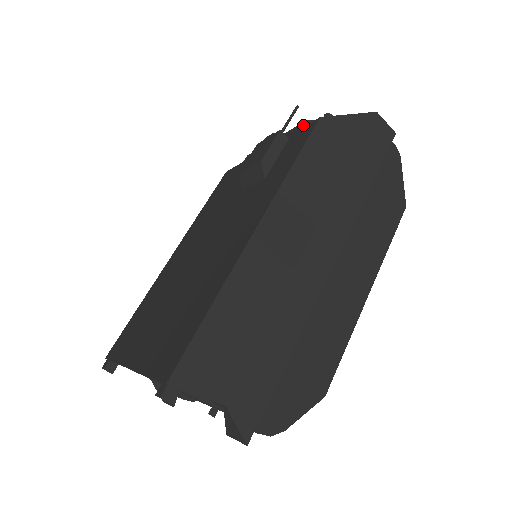
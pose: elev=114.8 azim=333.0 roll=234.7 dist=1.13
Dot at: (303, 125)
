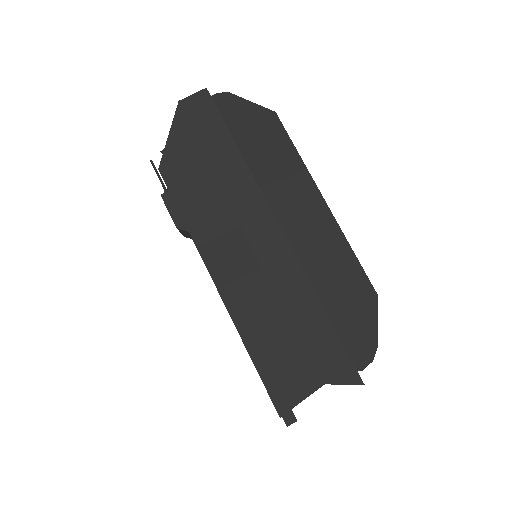
Dot at: occluded
